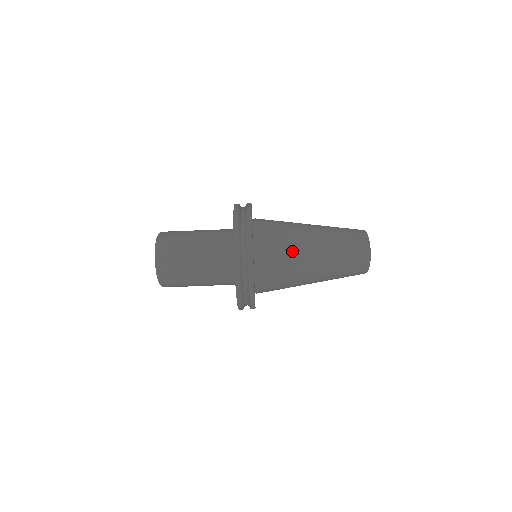
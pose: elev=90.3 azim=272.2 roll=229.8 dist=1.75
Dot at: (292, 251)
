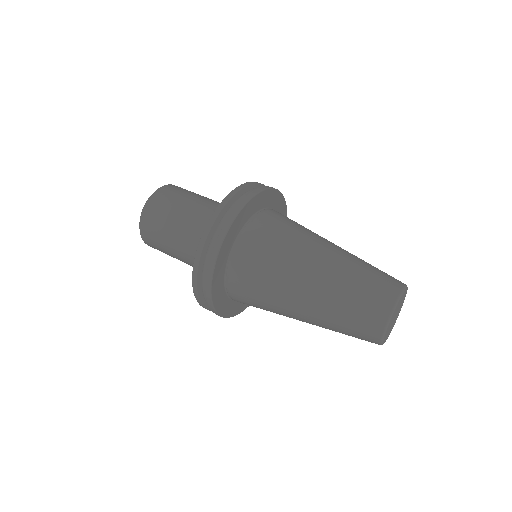
Dot at: (277, 274)
